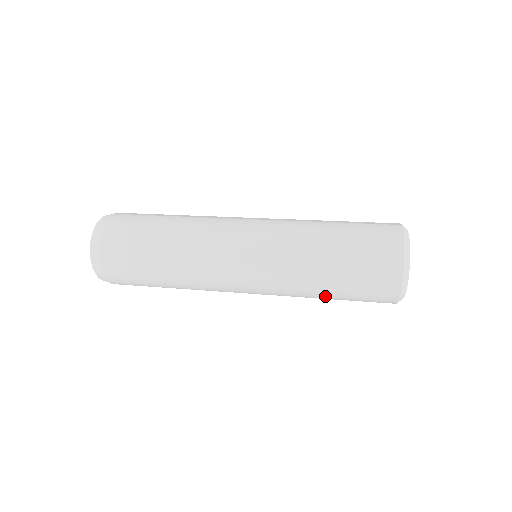
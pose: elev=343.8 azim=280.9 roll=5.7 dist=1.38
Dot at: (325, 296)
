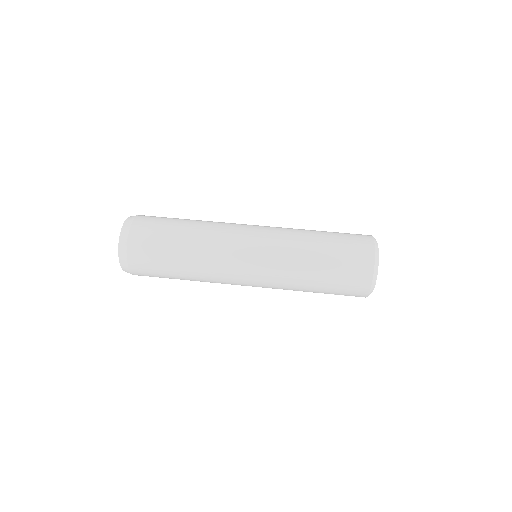
Dot at: (312, 289)
